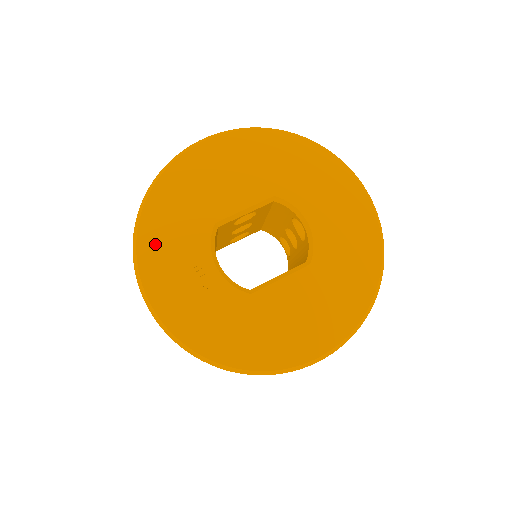
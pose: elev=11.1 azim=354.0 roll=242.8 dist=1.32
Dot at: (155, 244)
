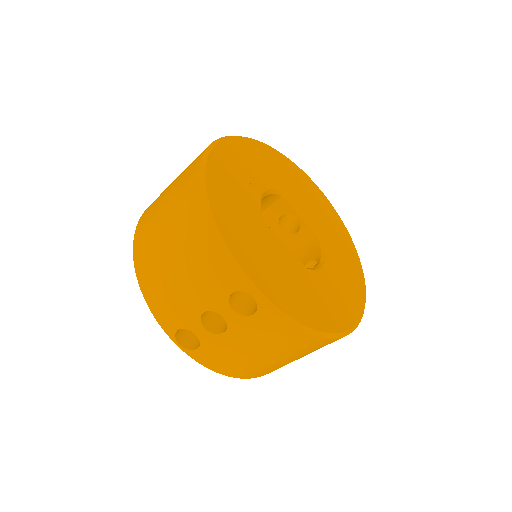
Dot at: (251, 149)
